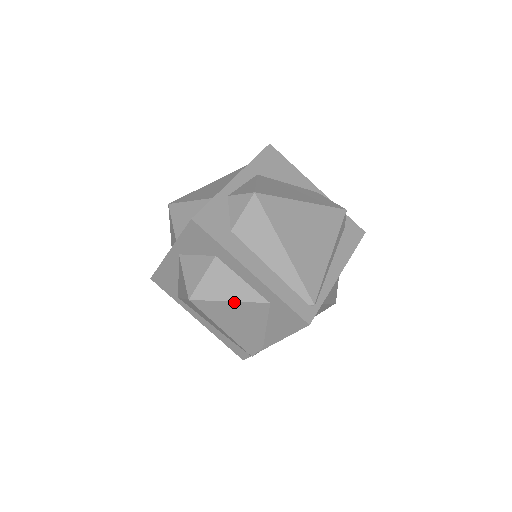
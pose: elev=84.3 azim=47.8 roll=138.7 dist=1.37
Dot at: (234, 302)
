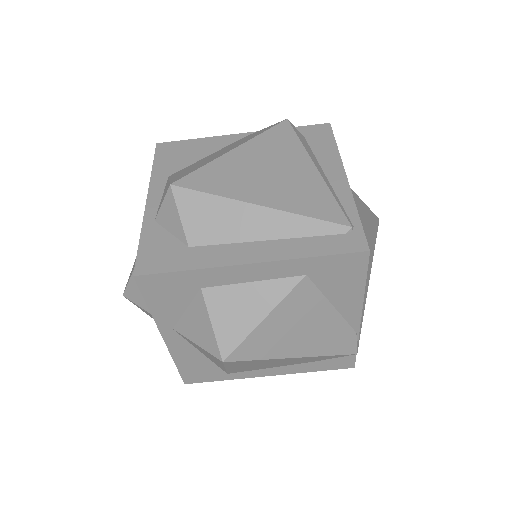
Dot at: (270, 314)
